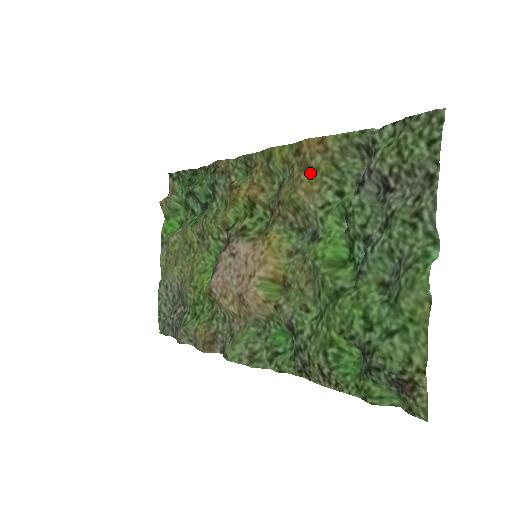
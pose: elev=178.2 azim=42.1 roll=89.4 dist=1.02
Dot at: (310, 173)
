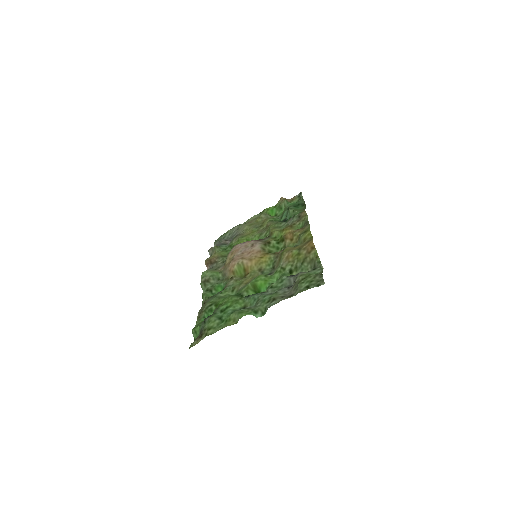
Dot at: (297, 253)
